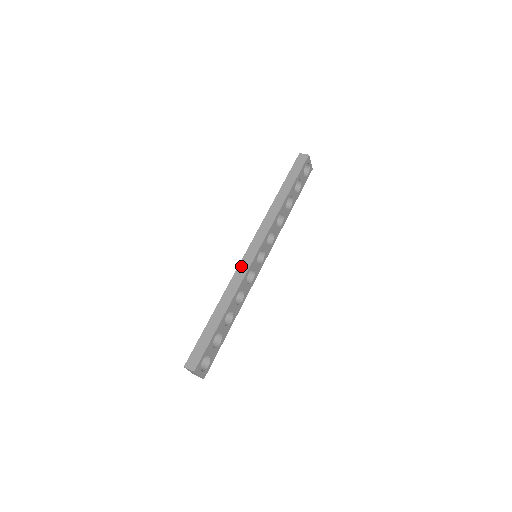
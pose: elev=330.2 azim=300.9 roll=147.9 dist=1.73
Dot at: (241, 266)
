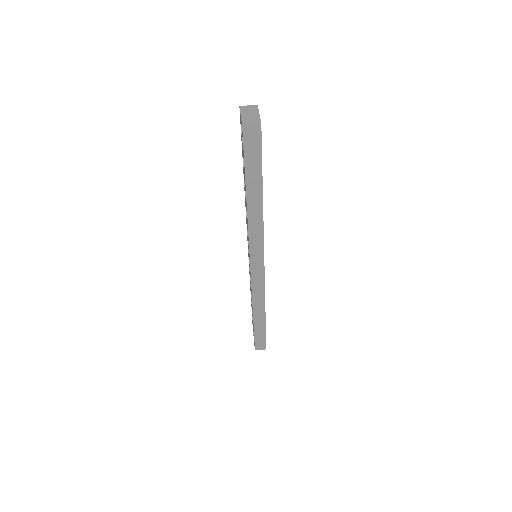
Dot at: (255, 283)
